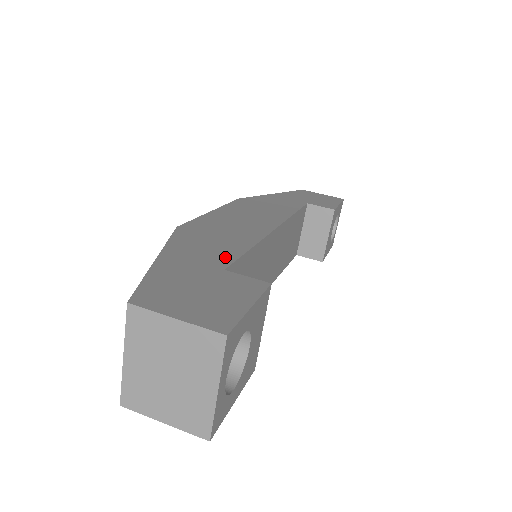
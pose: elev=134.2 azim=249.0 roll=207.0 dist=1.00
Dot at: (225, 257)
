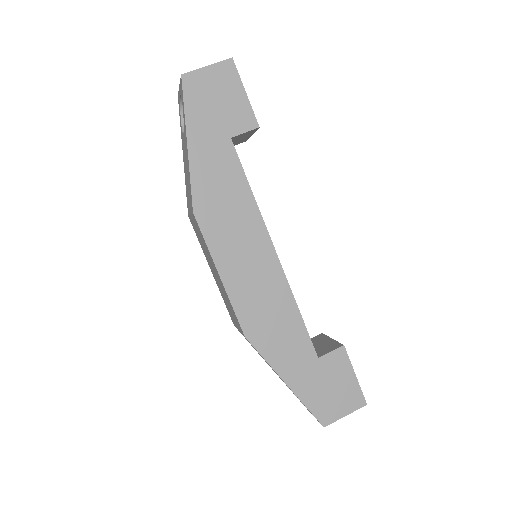
Dot at: (305, 344)
